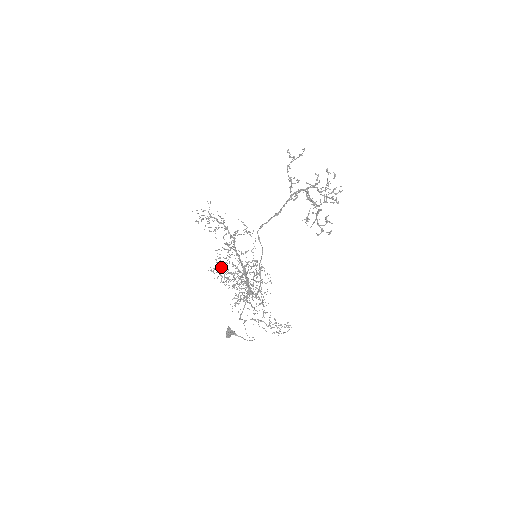
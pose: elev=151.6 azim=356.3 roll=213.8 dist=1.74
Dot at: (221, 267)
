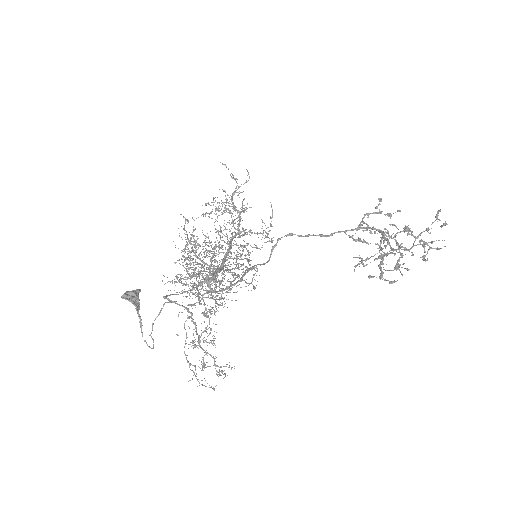
Dot at: (191, 251)
